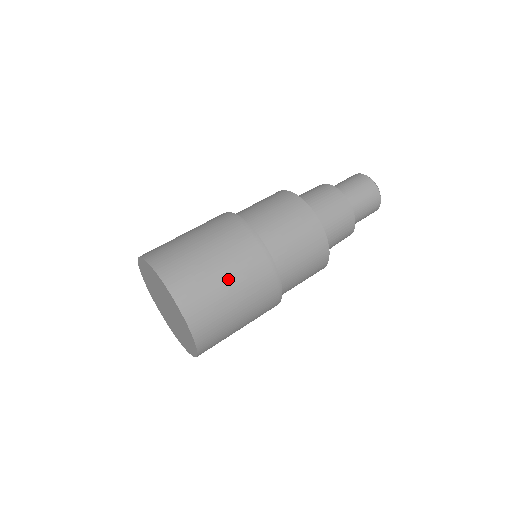
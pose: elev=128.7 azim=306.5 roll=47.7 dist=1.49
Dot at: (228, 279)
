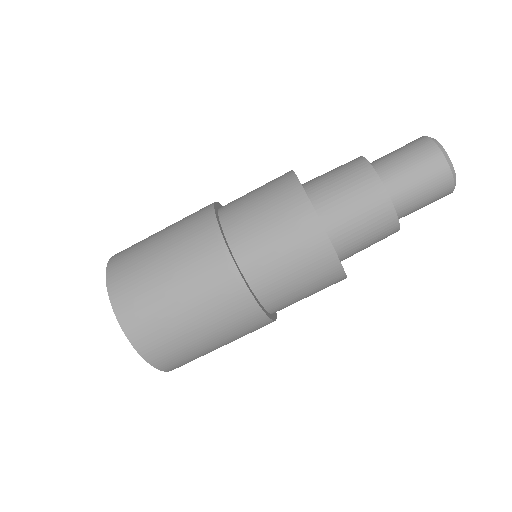
Dot at: (204, 333)
